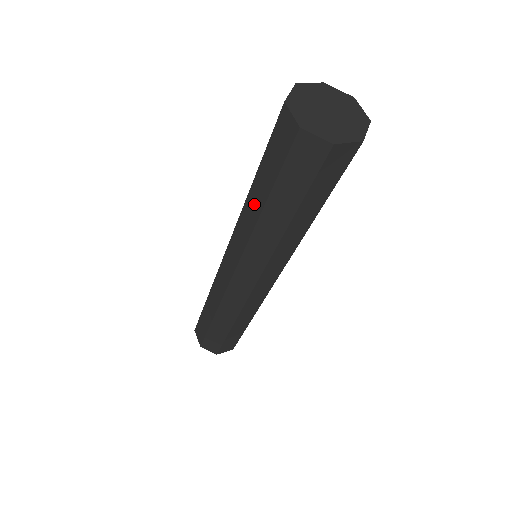
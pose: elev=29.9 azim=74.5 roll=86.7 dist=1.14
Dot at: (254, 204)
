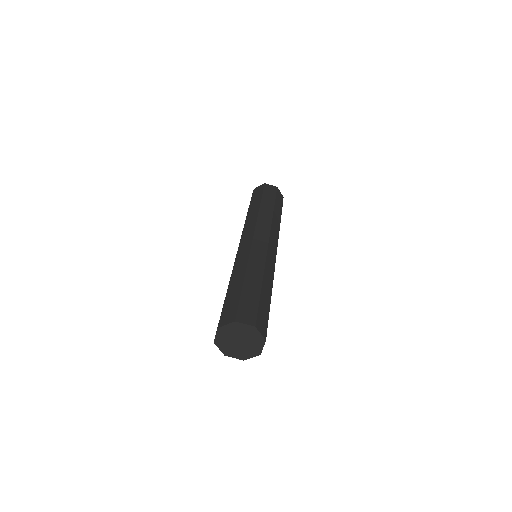
Dot at: occluded
